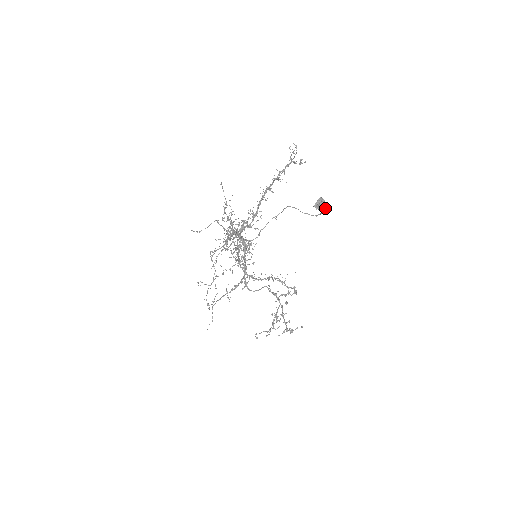
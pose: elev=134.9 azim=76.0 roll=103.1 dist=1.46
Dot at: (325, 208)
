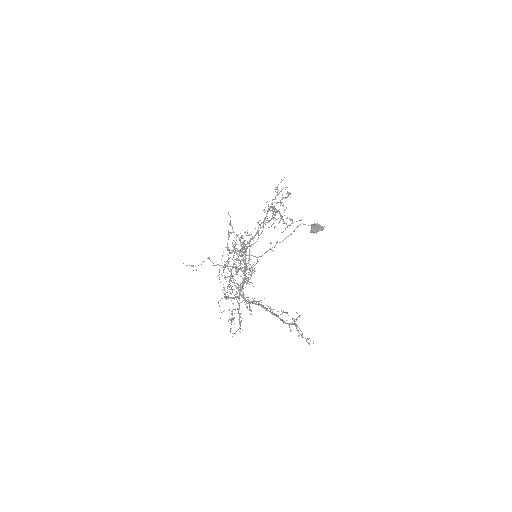
Dot at: (323, 229)
